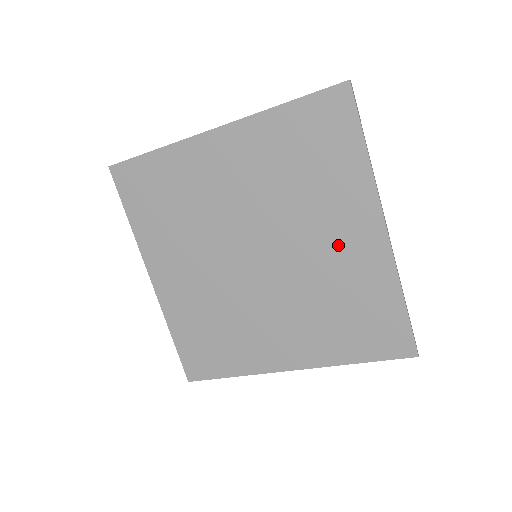
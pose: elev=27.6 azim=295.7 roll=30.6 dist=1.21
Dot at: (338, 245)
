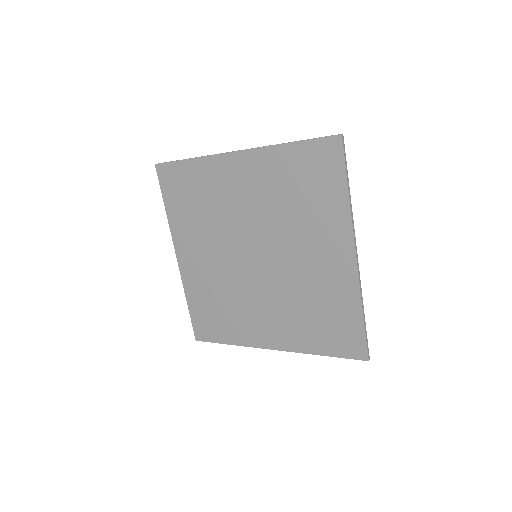
Dot at: (318, 261)
